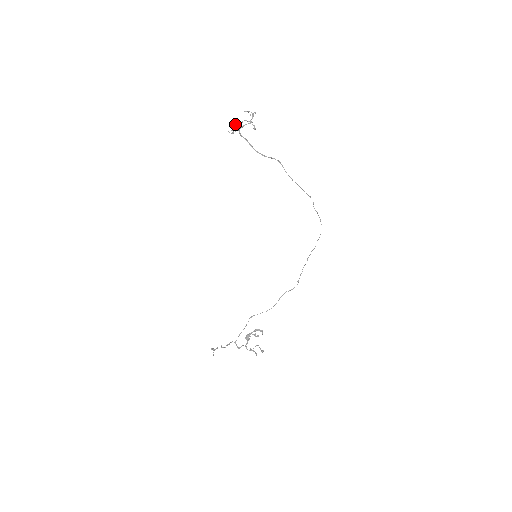
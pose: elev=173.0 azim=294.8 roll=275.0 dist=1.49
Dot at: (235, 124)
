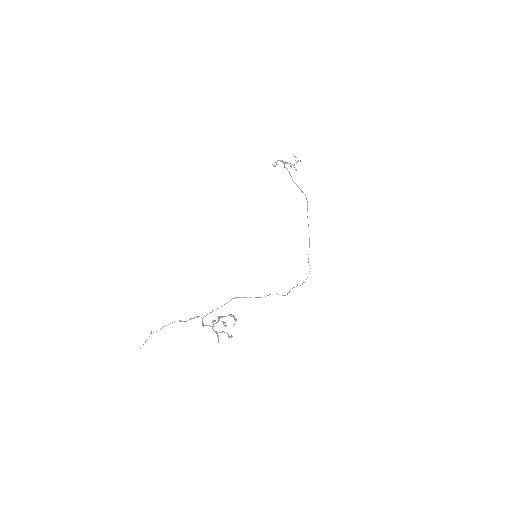
Dot at: (281, 160)
